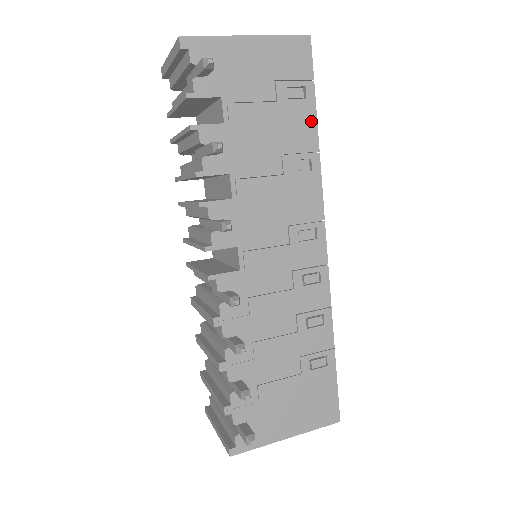
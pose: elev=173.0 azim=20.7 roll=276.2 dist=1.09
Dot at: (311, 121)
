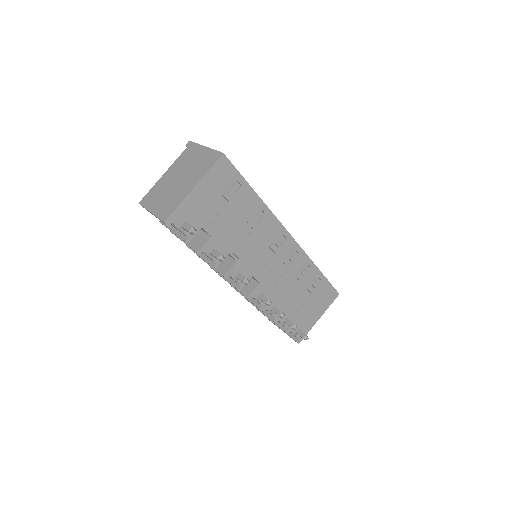
Dot at: (251, 193)
